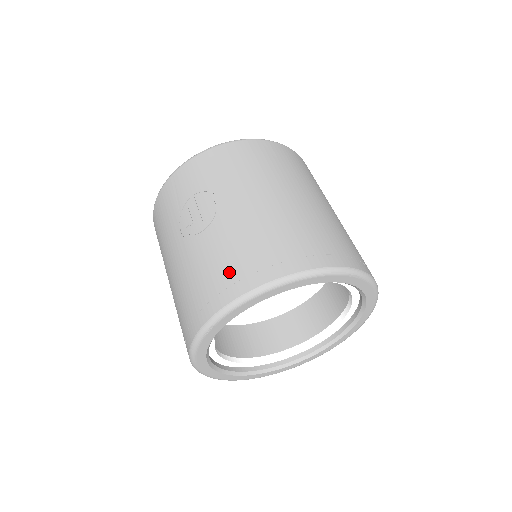
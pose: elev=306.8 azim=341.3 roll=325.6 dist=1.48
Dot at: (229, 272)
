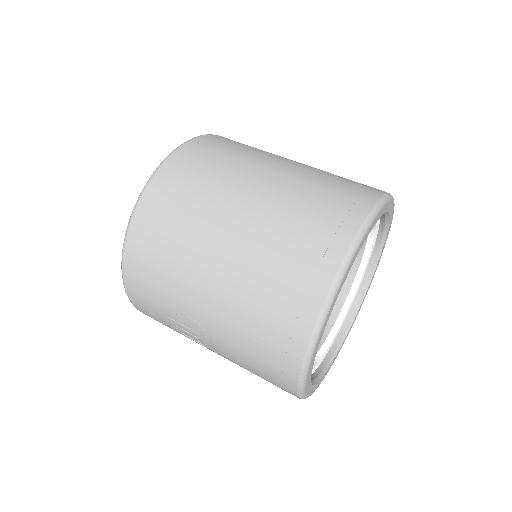
Dot at: (268, 367)
